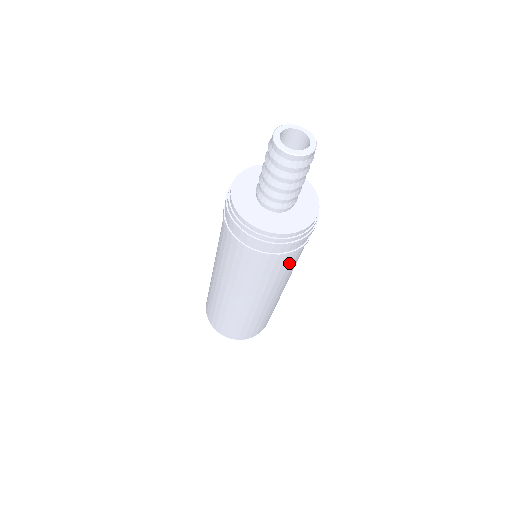
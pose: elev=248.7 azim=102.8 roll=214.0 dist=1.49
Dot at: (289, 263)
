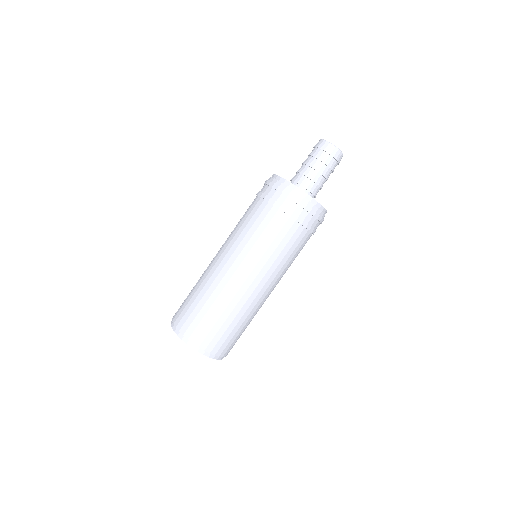
Dot at: (299, 244)
